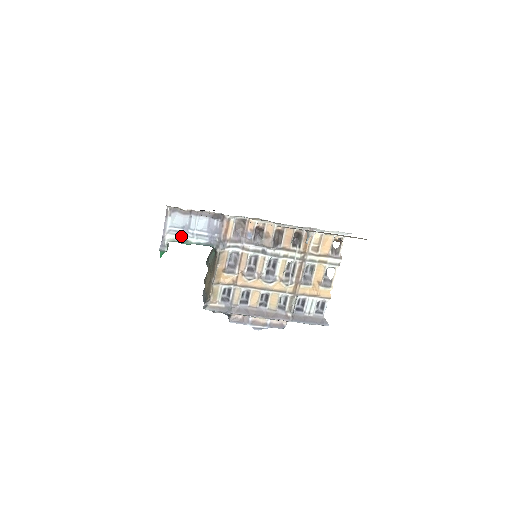
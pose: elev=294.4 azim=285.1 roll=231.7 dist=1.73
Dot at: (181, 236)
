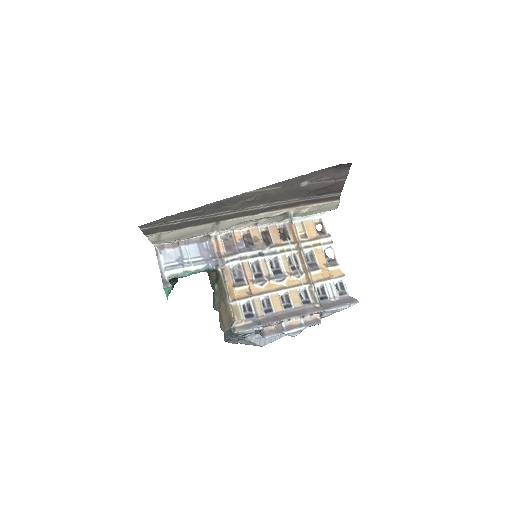
Dot at: (179, 269)
